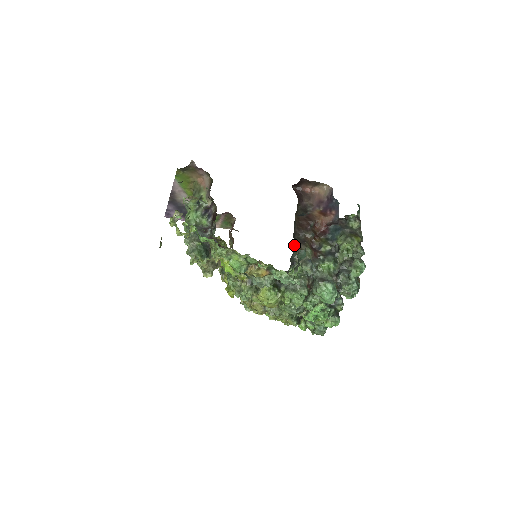
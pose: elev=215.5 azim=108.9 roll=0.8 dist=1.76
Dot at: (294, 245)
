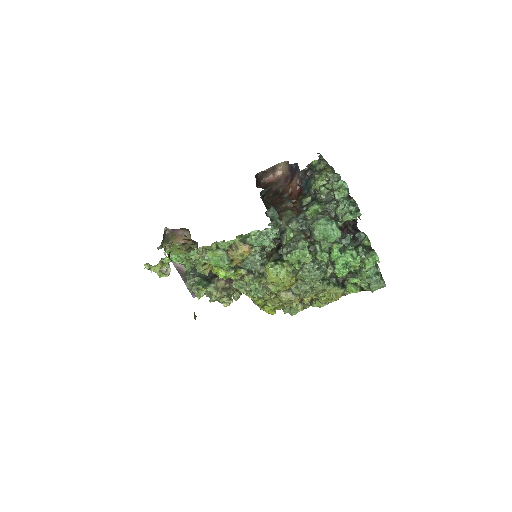
Dot at: occluded
